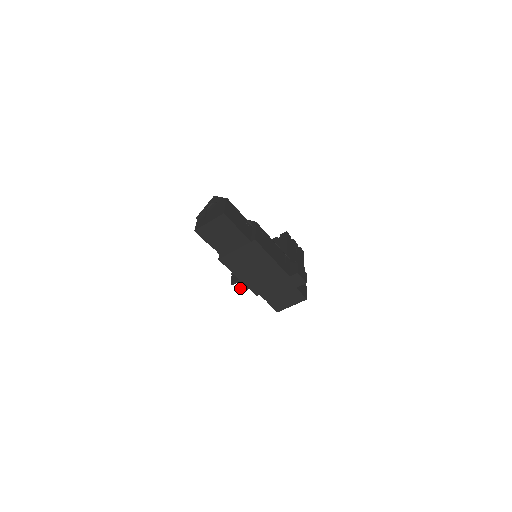
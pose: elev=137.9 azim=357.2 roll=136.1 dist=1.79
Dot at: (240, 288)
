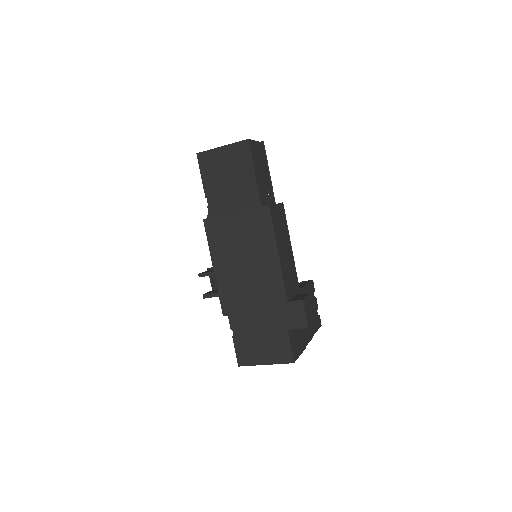
Dot at: (208, 292)
